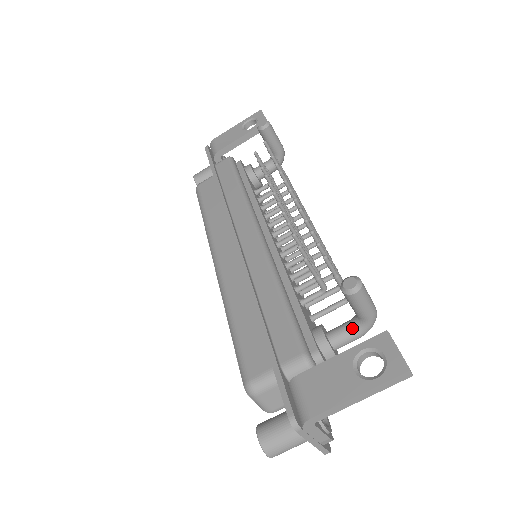
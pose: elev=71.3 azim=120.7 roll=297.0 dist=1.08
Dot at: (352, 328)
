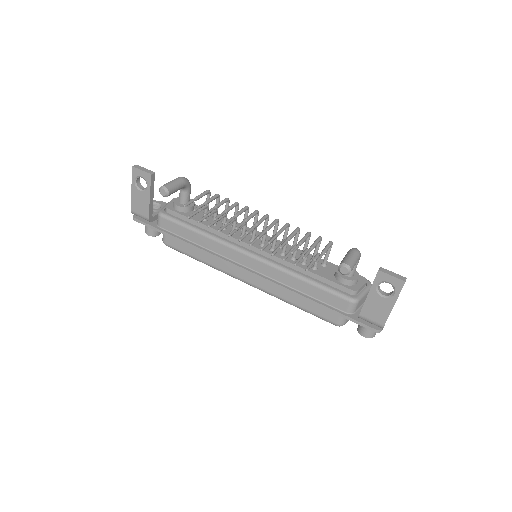
Dot at: occluded
